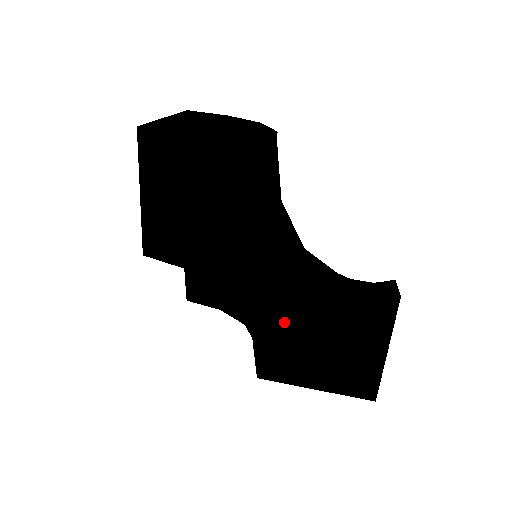
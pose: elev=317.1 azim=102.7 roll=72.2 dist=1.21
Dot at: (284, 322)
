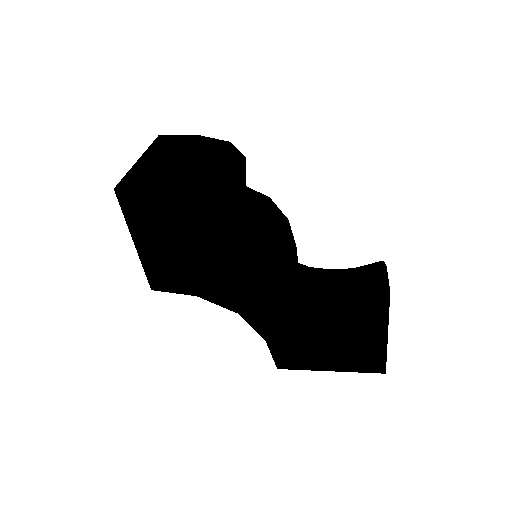
Dot at: (290, 324)
